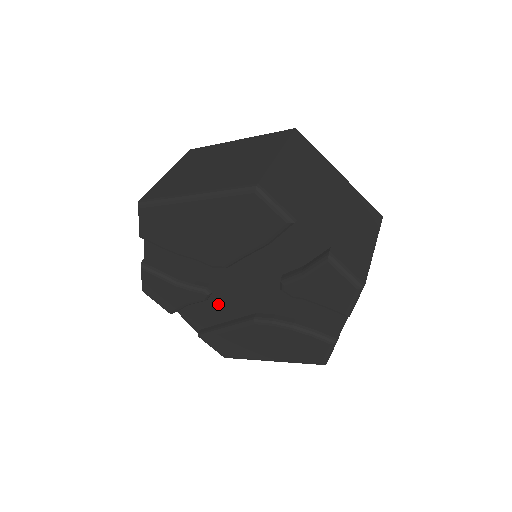
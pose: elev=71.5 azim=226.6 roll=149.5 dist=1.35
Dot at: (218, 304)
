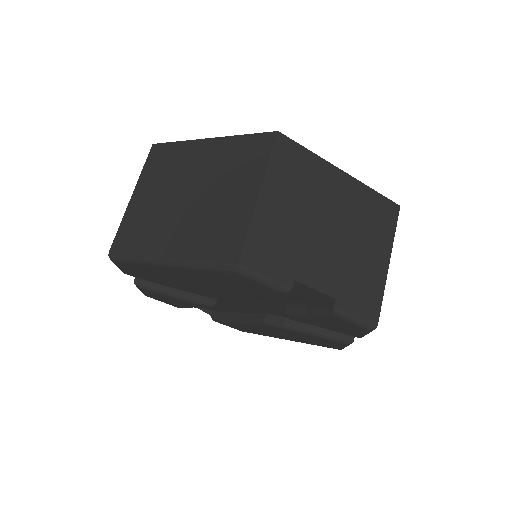
Dot at: (225, 304)
